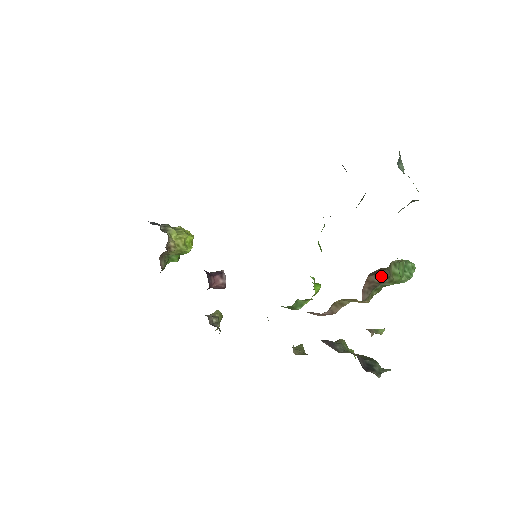
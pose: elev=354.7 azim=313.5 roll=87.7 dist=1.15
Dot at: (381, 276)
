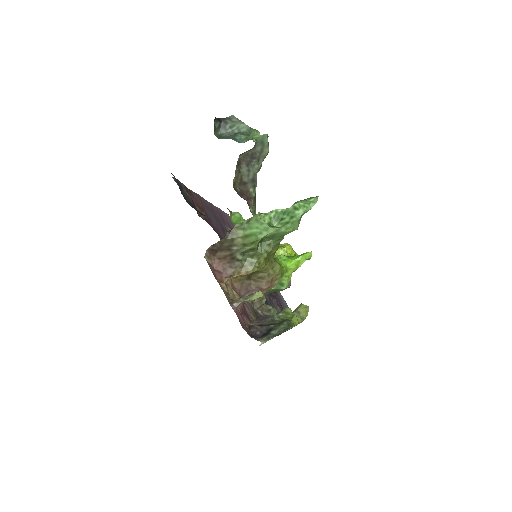
Dot at: (225, 249)
